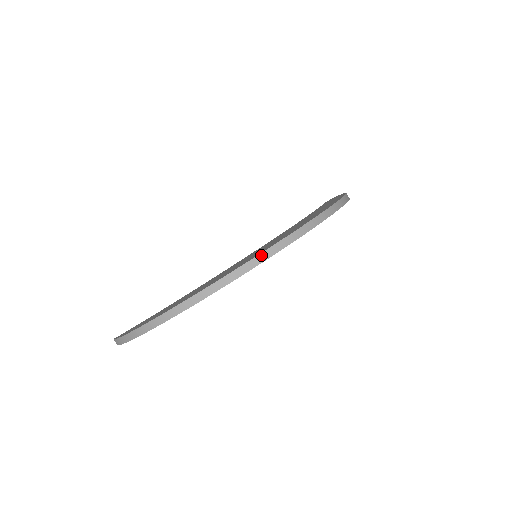
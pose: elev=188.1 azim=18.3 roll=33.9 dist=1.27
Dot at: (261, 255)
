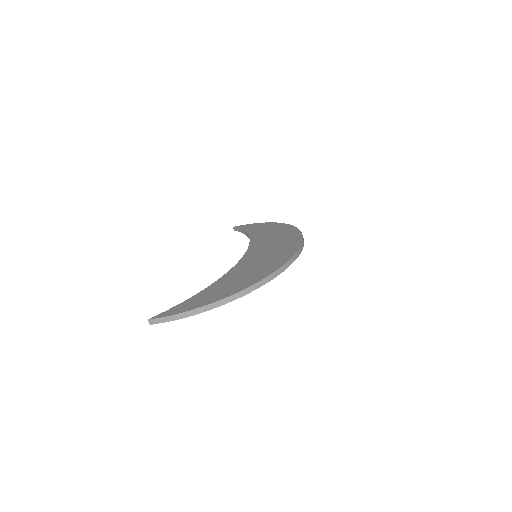
Dot at: (297, 252)
